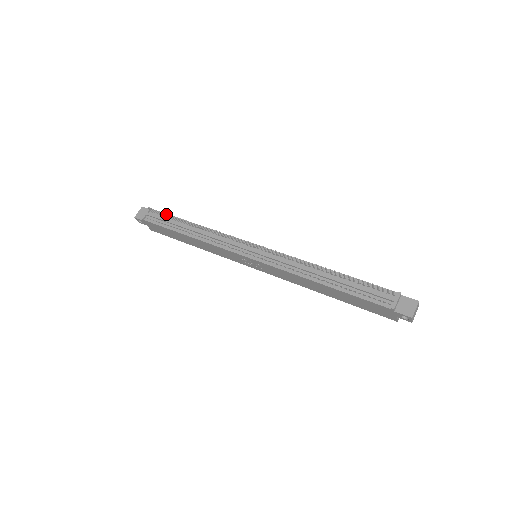
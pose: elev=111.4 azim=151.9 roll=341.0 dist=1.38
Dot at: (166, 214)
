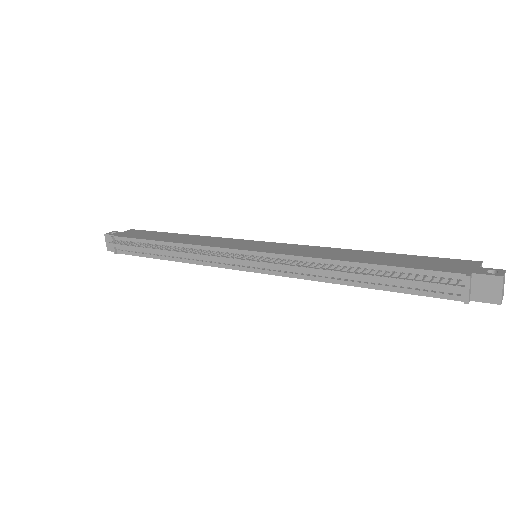
Dot at: (131, 245)
